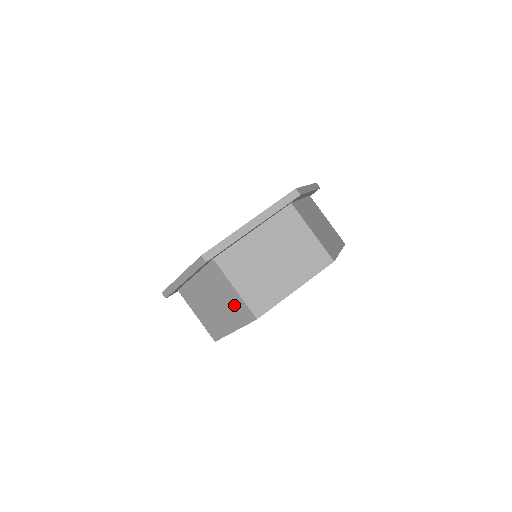
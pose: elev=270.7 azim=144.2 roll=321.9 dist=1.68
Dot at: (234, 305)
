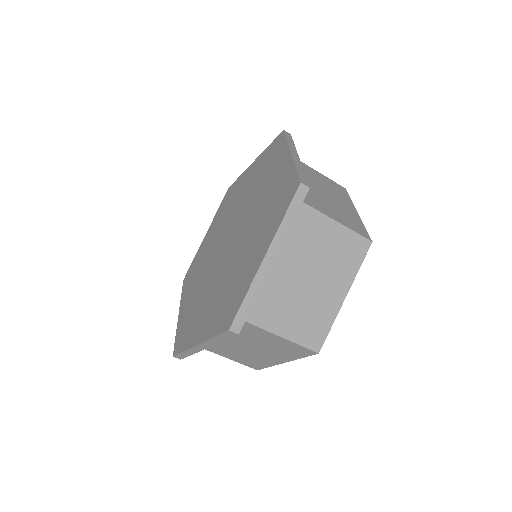
Dot at: occluded
